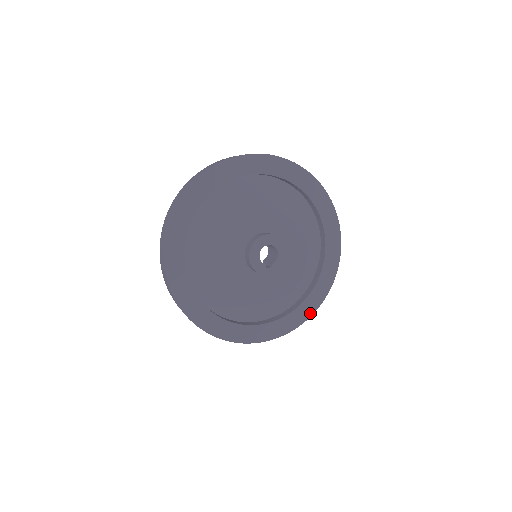
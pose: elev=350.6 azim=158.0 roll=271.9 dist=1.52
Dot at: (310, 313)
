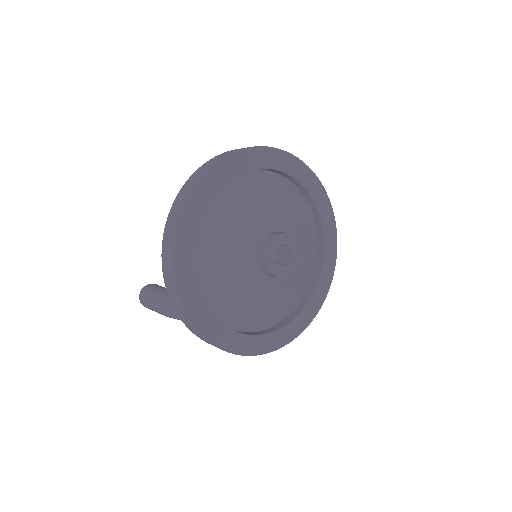
Dot at: (241, 351)
